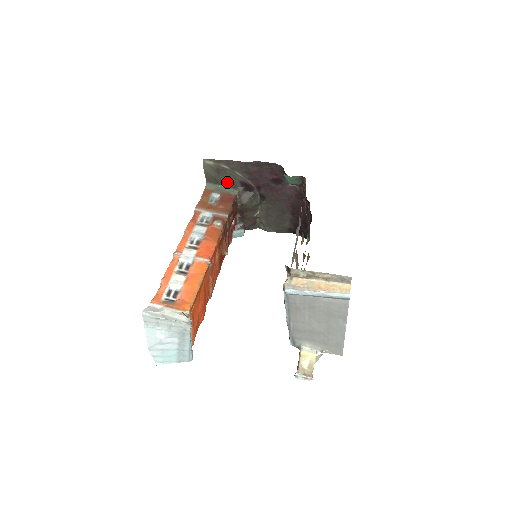
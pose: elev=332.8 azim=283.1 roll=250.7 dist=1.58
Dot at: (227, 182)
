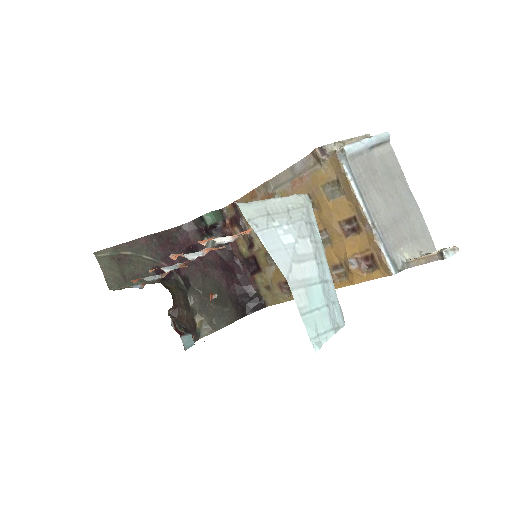
Dot at: (137, 276)
